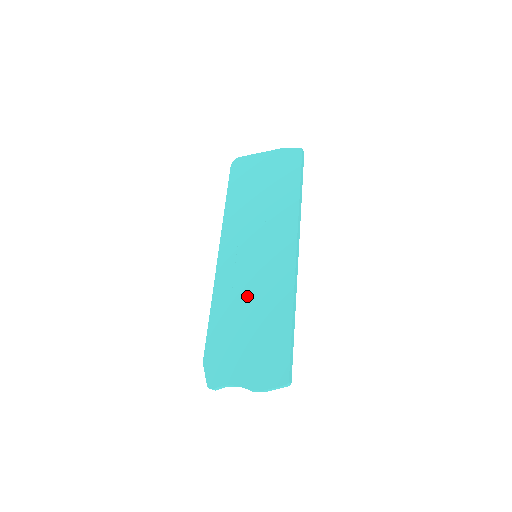
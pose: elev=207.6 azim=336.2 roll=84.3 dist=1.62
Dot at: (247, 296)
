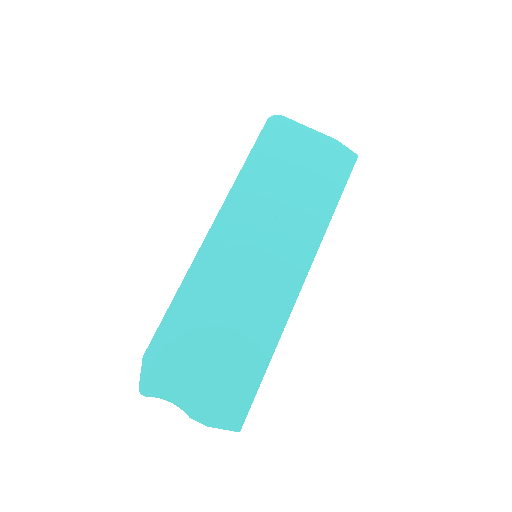
Dot at: (229, 301)
